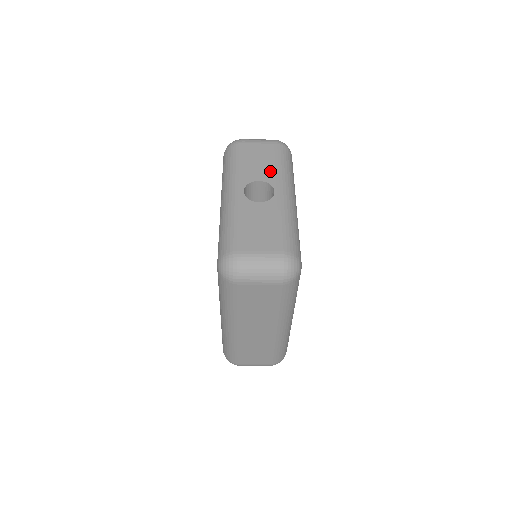
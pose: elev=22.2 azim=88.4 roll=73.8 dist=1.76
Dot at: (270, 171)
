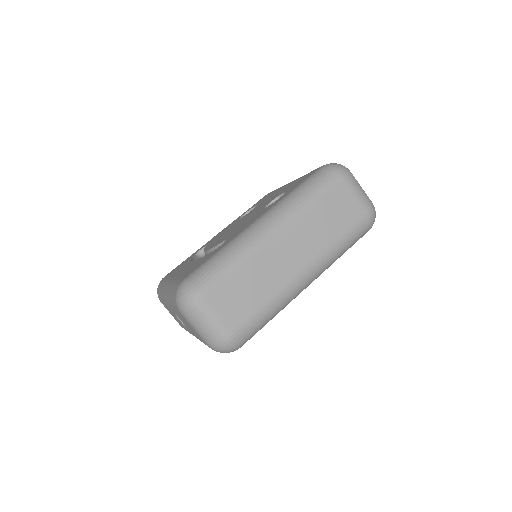
Dot at: occluded
